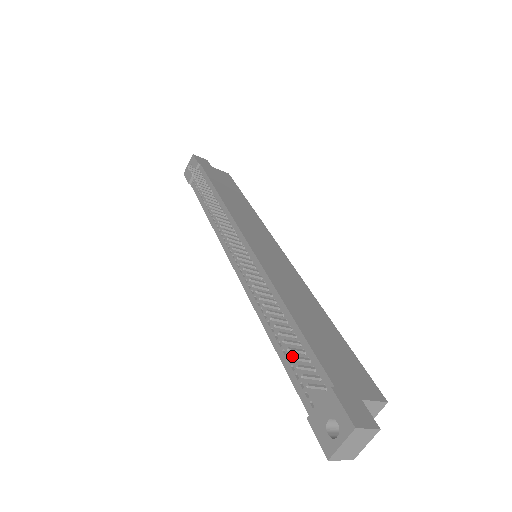
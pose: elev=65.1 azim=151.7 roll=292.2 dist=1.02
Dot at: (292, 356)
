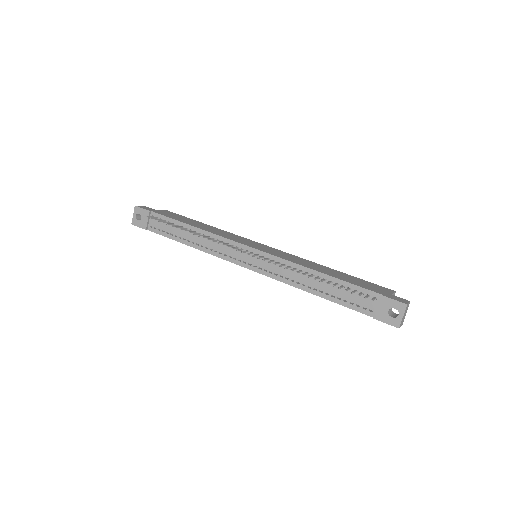
Dot at: (352, 292)
